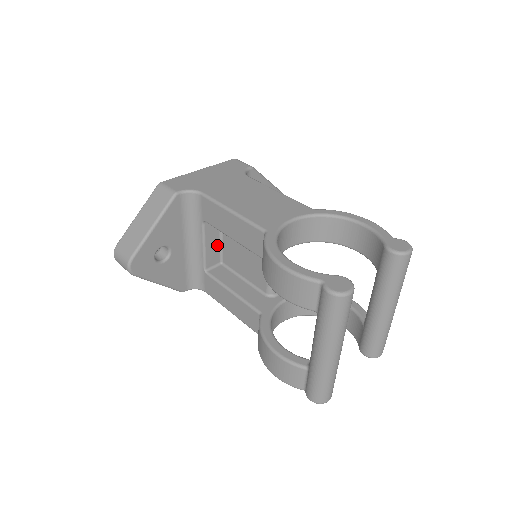
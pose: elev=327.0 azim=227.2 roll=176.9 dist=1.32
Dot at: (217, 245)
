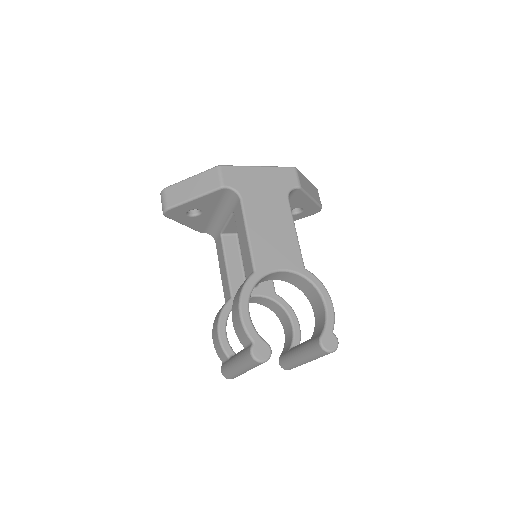
Dot at: occluded
